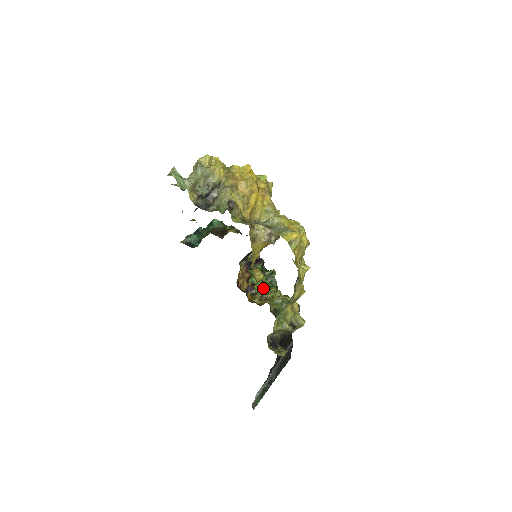
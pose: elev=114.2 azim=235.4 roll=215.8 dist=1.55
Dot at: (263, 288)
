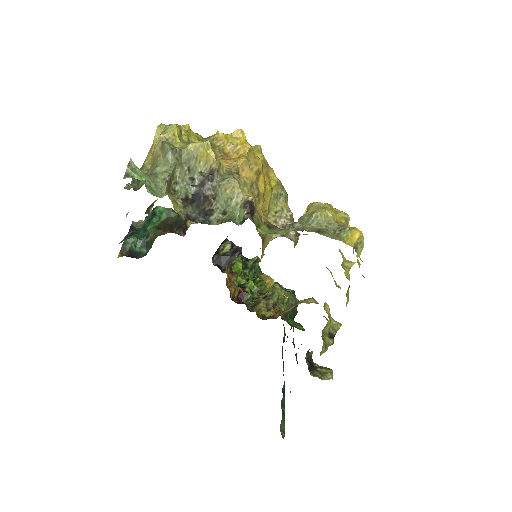
Dot at: (257, 288)
